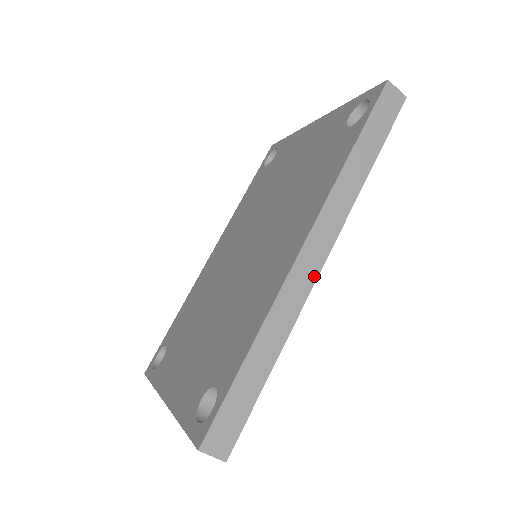
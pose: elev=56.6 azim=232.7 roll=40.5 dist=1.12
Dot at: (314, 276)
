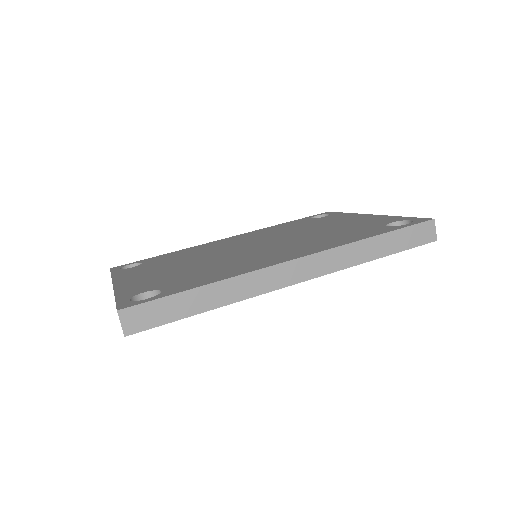
Dot at: (284, 284)
